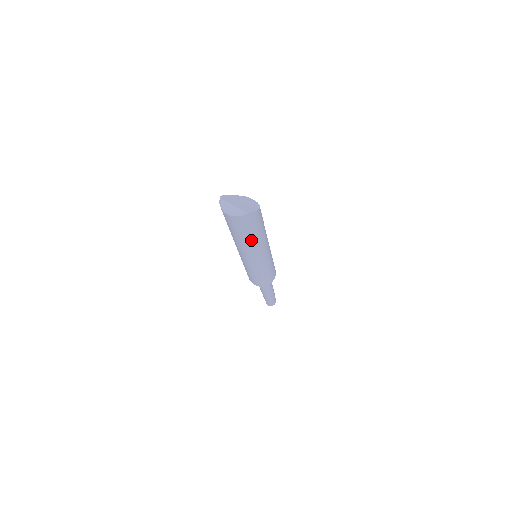
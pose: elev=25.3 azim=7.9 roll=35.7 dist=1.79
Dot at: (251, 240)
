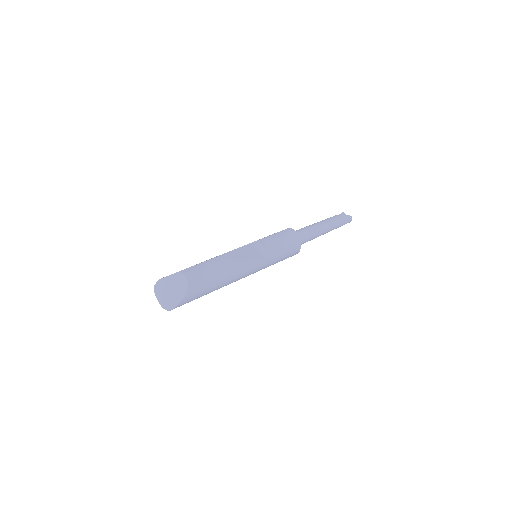
Dot at: occluded
